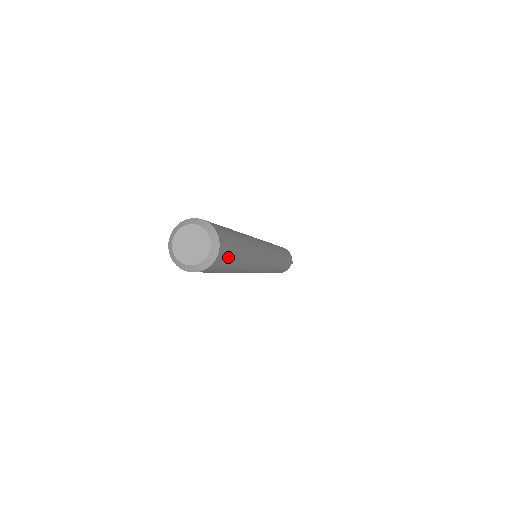
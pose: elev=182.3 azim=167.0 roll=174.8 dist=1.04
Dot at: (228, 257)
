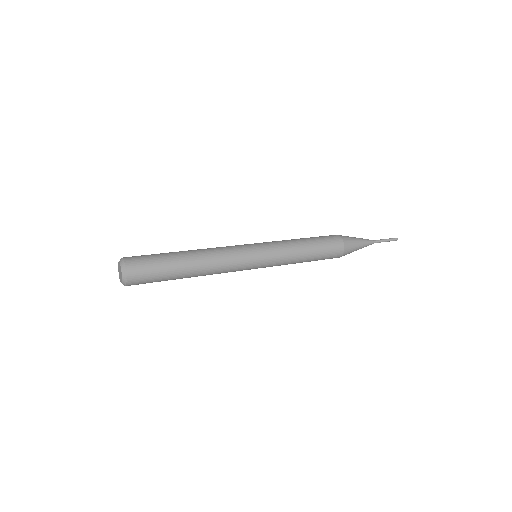
Dot at: occluded
